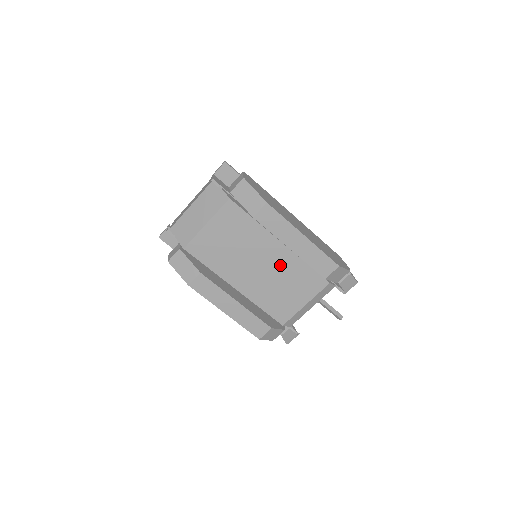
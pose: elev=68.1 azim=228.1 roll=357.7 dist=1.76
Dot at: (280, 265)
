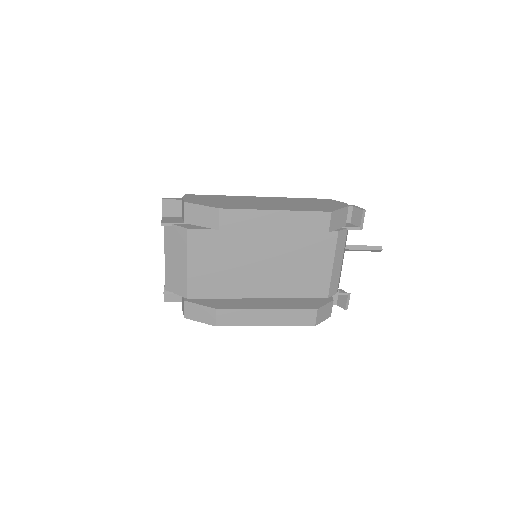
Dot at: (280, 250)
